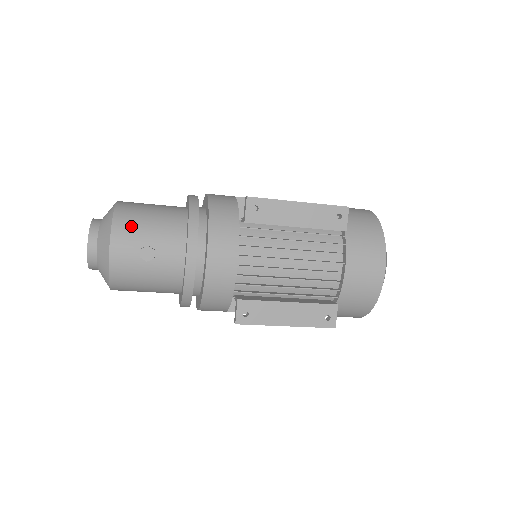
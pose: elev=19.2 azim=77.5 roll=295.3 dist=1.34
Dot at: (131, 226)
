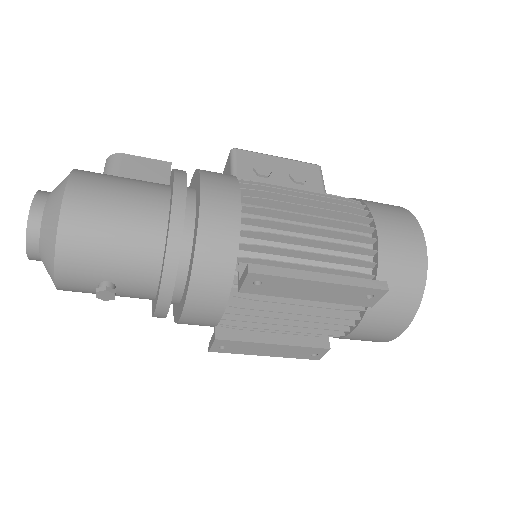
Dot at: (83, 257)
